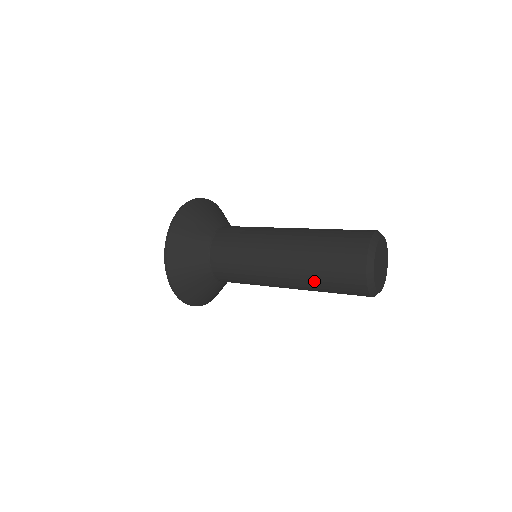
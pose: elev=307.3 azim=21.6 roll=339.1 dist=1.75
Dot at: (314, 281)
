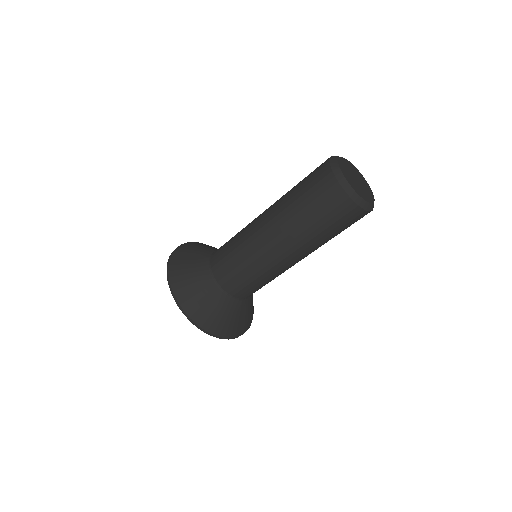
Dot at: (303, 225)
